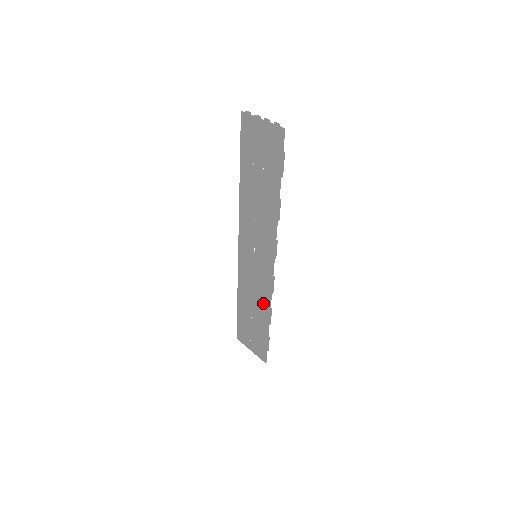
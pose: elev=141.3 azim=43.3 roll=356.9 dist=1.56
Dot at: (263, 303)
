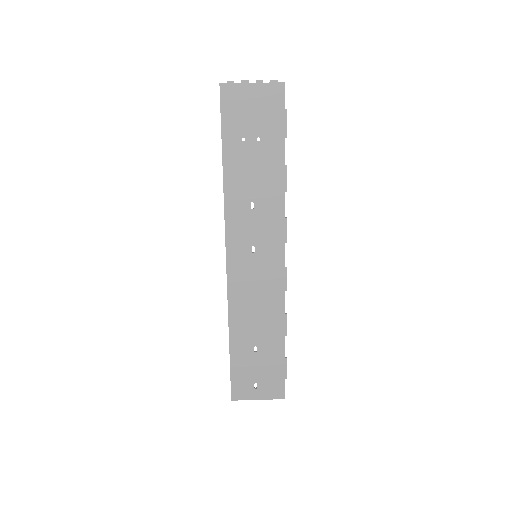
Dot at: (274, 313)
